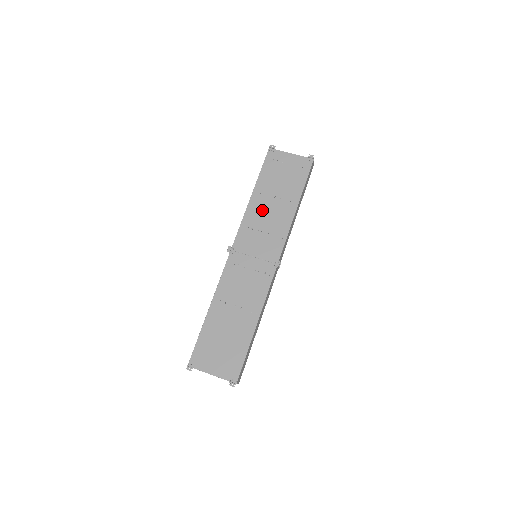
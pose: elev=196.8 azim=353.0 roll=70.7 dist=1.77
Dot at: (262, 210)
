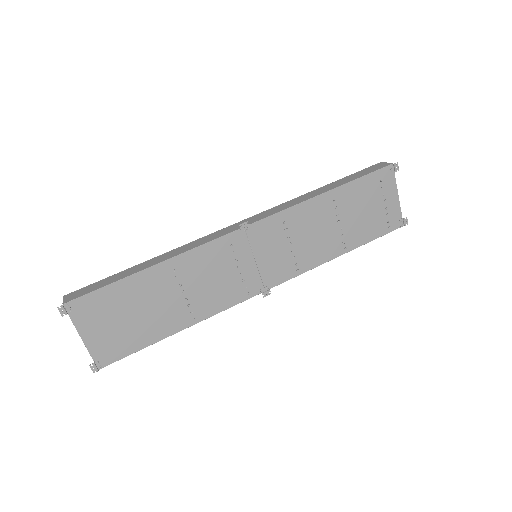
Dot at: (315, 221)
